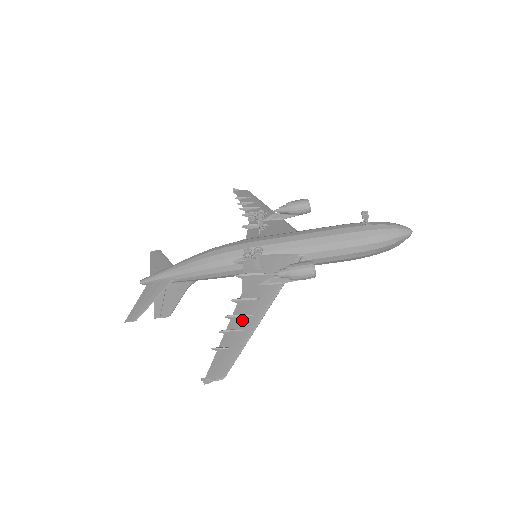
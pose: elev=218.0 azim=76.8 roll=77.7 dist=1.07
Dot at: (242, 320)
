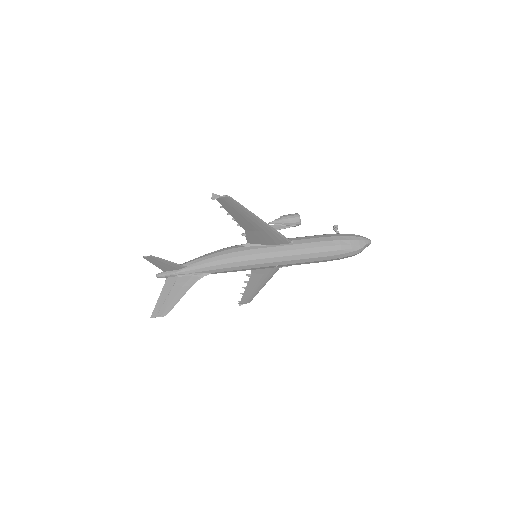
Dot at: (245, 218)
